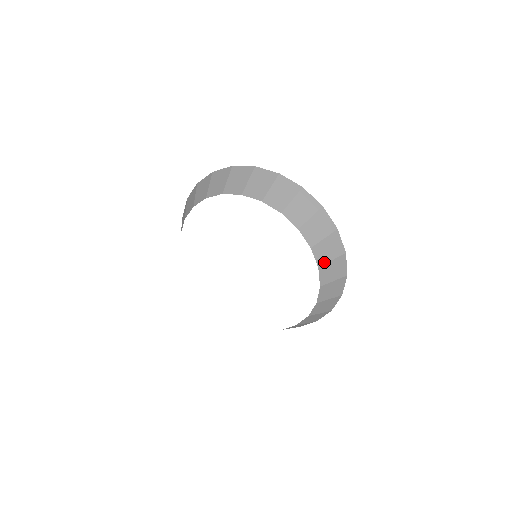
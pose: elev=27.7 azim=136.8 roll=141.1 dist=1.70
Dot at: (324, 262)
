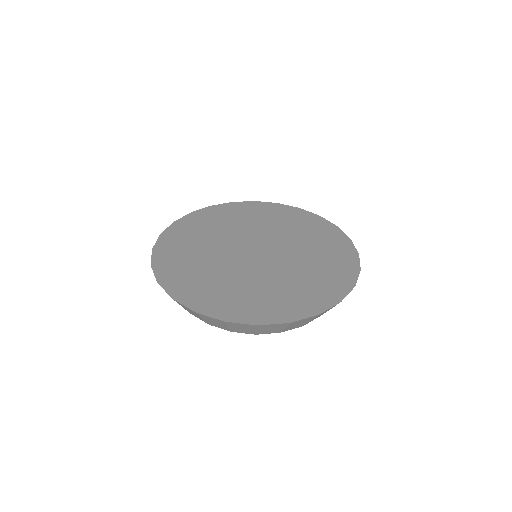
Dot at: occluded
